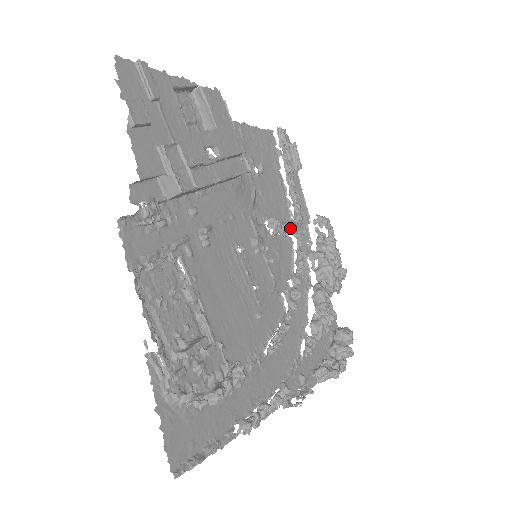
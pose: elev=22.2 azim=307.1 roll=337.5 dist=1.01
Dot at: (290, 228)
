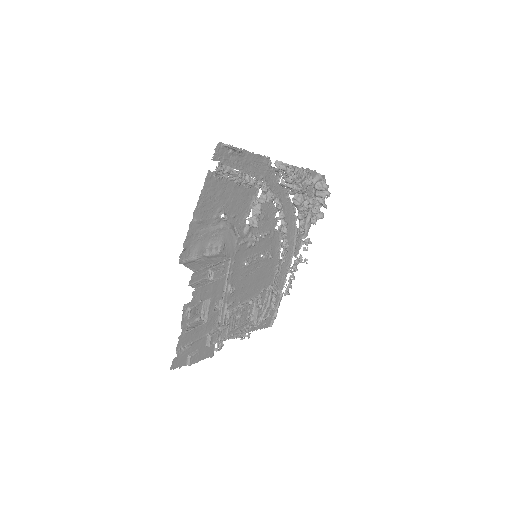
Dot at: occluded
